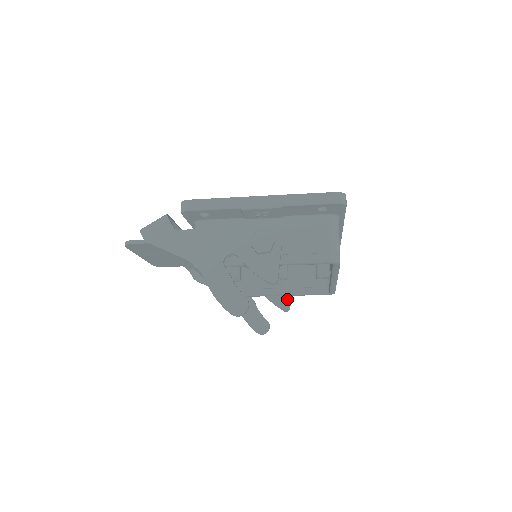
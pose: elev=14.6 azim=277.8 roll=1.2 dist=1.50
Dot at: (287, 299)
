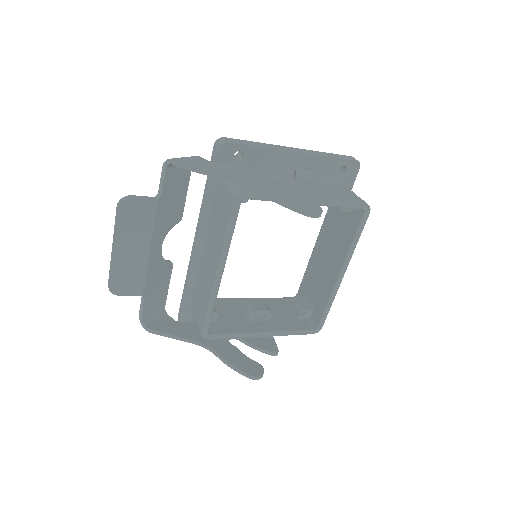
Dot at: (272, 342)
